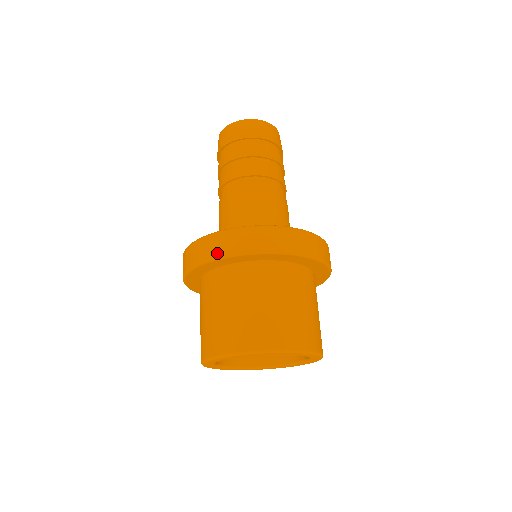
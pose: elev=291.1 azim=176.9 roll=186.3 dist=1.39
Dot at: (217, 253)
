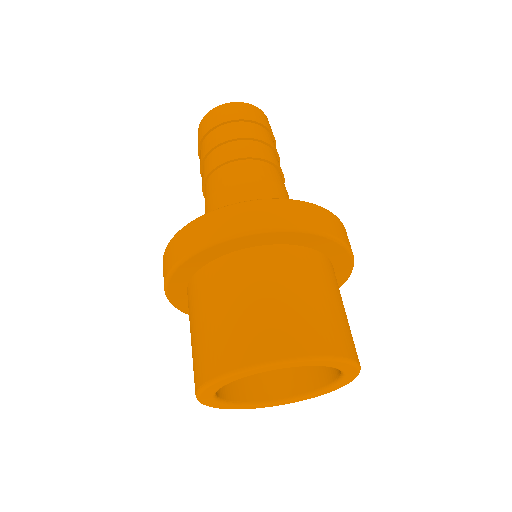
Dot at: (210, 237)
